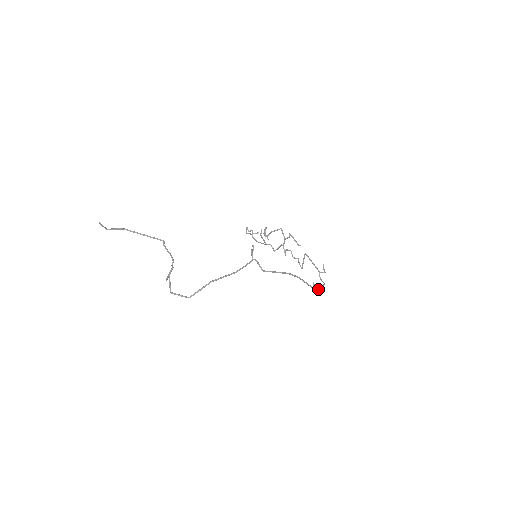
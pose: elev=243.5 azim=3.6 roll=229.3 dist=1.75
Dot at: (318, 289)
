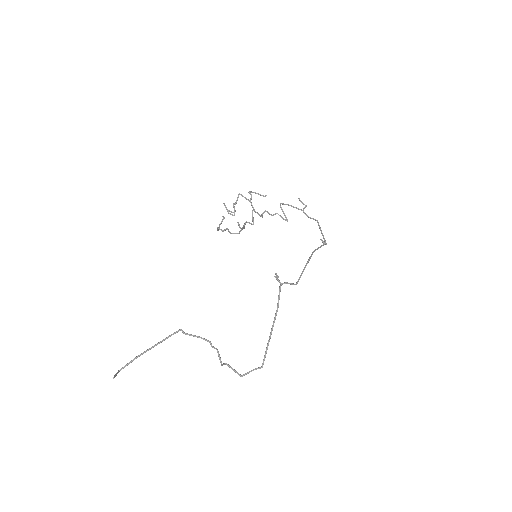
Dot at: (324, 238)
